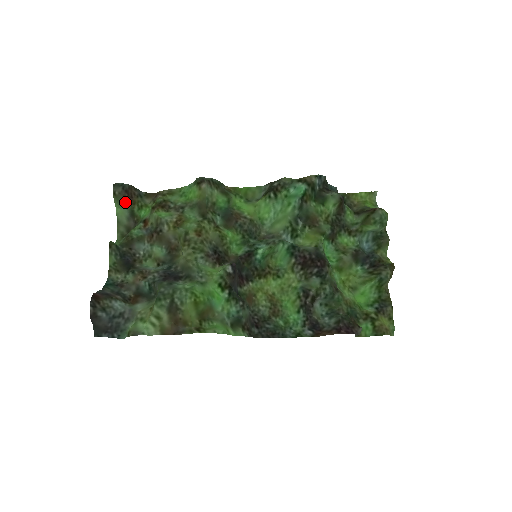
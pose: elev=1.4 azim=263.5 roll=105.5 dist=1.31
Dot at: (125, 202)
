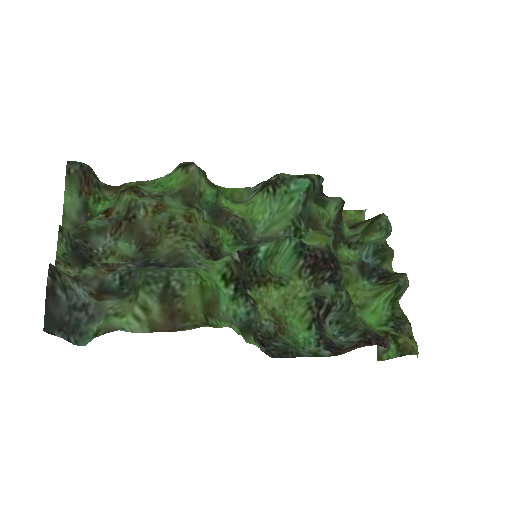
Dot at: (79, 188)
